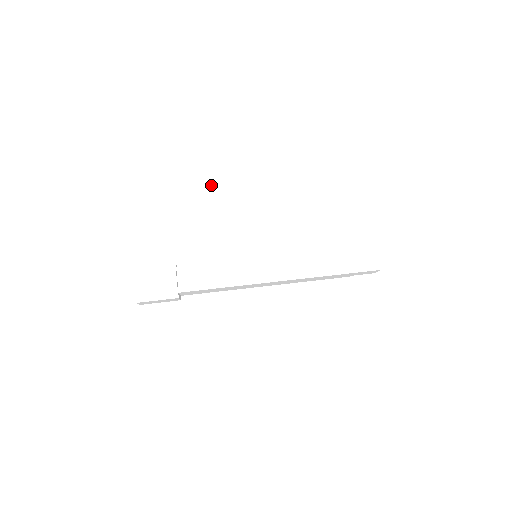
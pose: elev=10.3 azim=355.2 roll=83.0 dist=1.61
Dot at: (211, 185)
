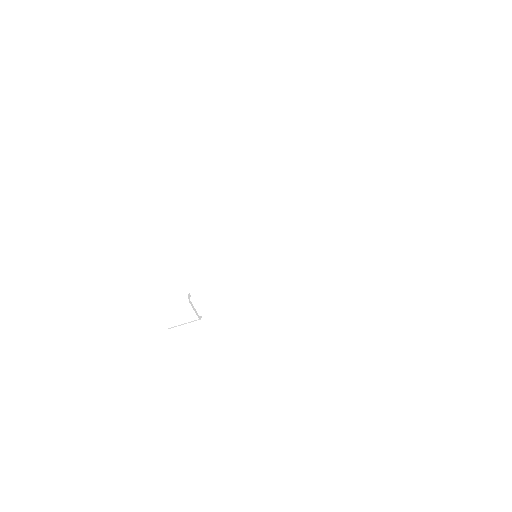
Dot at: (194, 224)
